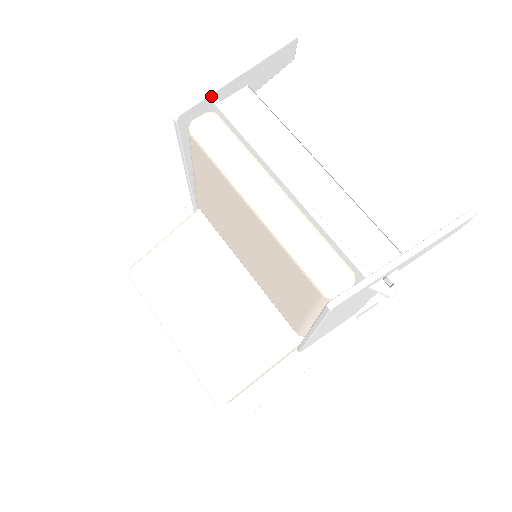
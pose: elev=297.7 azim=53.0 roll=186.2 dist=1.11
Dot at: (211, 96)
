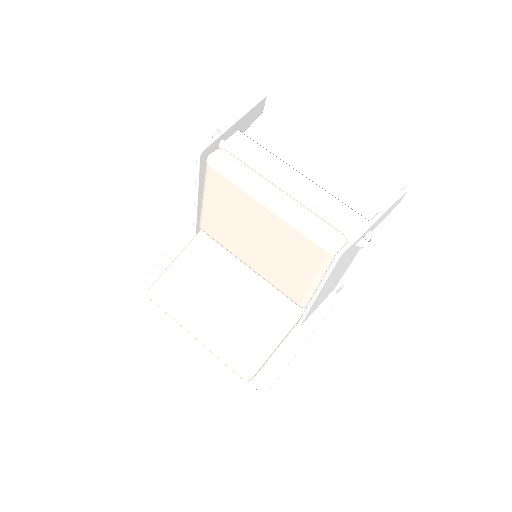
Dot at: (220, 137)
